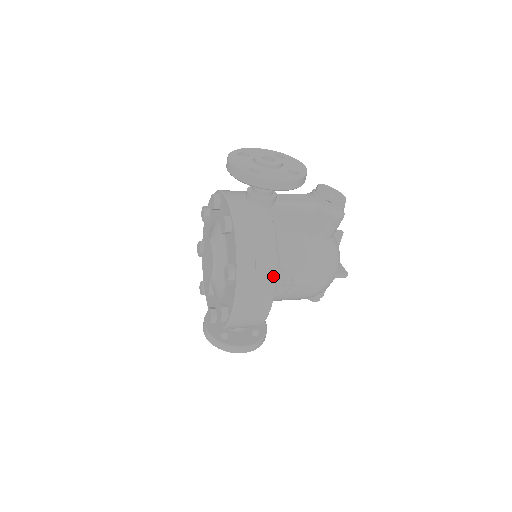
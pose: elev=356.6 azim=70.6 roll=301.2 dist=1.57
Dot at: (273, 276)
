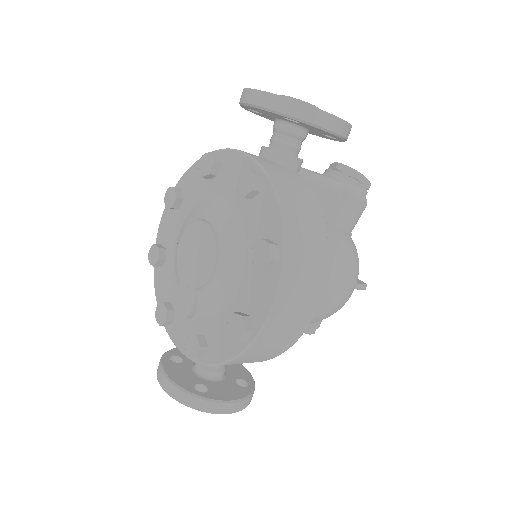
Dot at: (324, 261)
